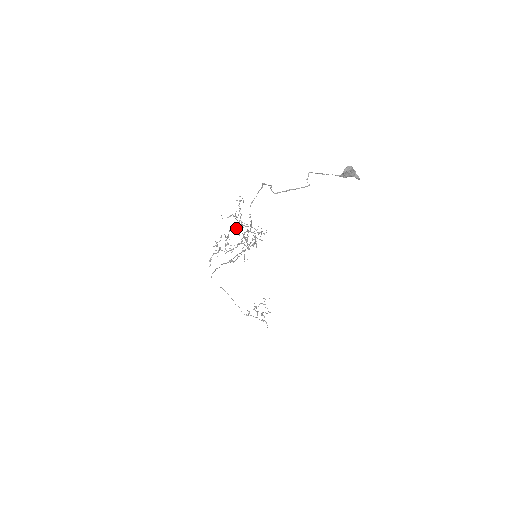
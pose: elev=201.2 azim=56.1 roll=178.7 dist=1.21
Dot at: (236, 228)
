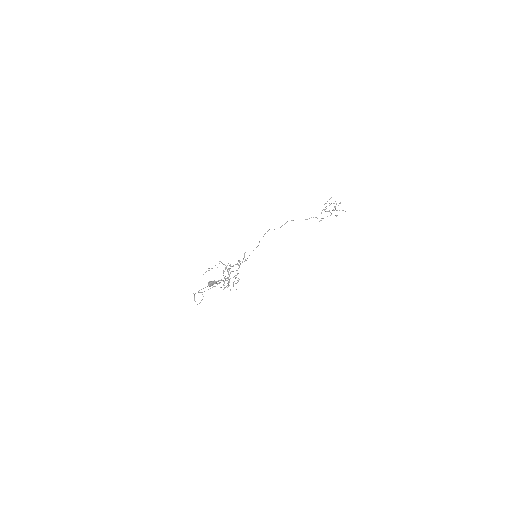
Dot at: occluded
